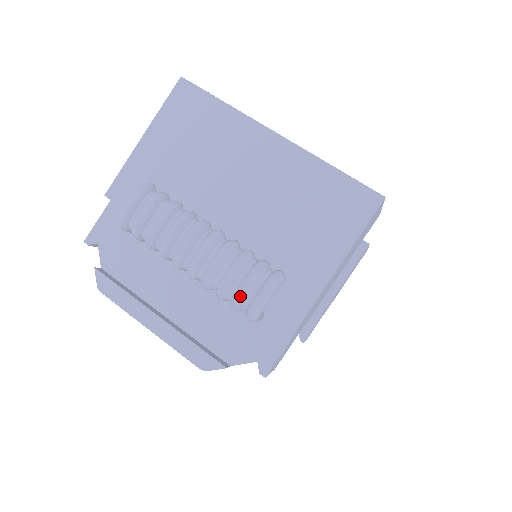
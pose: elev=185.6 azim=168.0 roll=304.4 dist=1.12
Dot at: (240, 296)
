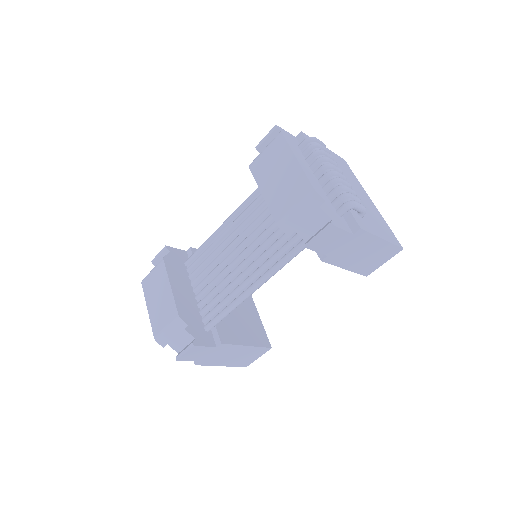
Dot at: (352, 194)
